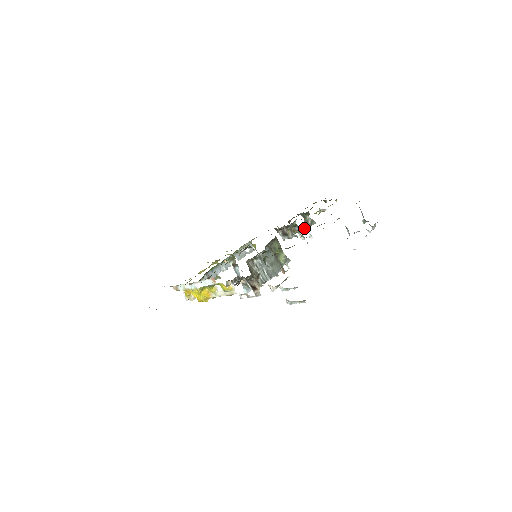
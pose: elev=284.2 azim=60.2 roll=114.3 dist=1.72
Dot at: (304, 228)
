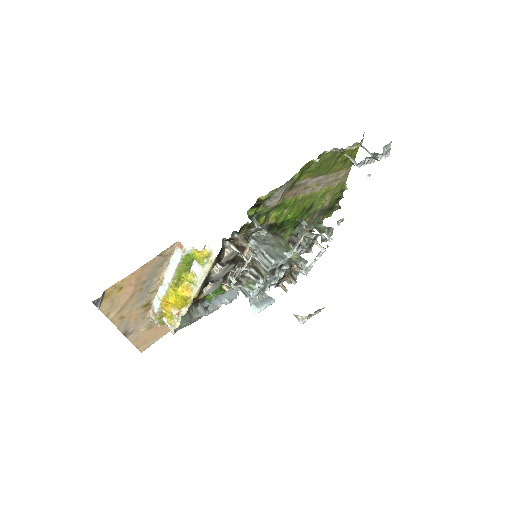
Dot at: occluded
